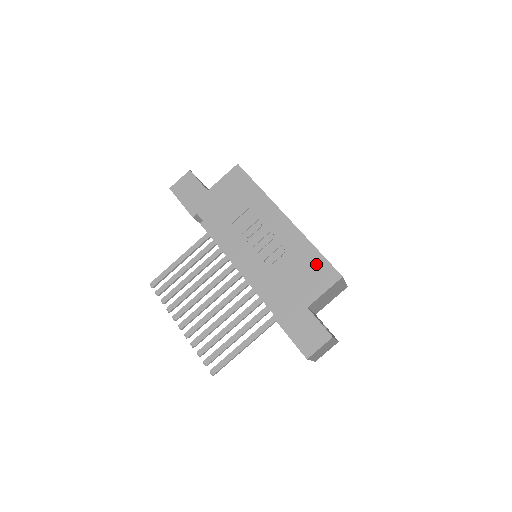
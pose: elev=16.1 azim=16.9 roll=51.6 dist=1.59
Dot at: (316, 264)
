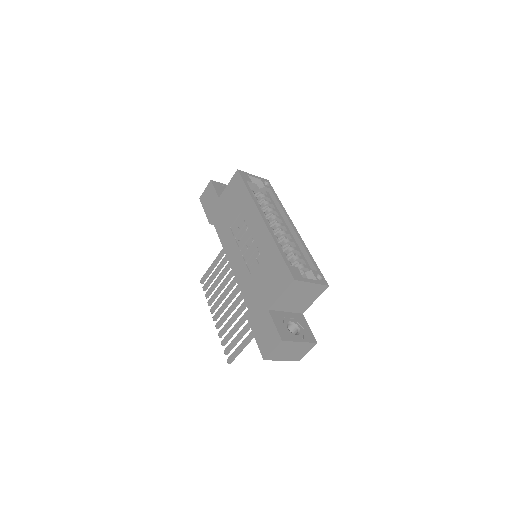
Dot at: (277, 266)
